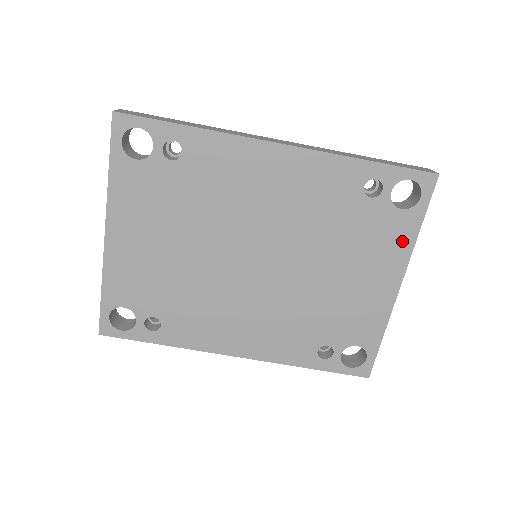
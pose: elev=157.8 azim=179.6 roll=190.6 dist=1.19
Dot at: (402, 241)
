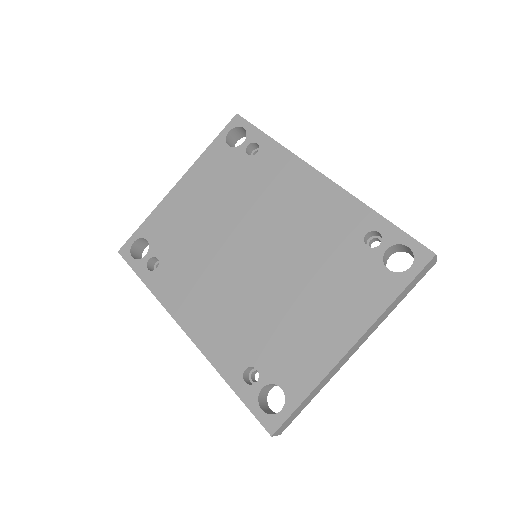
Dot at: (375, 300)
